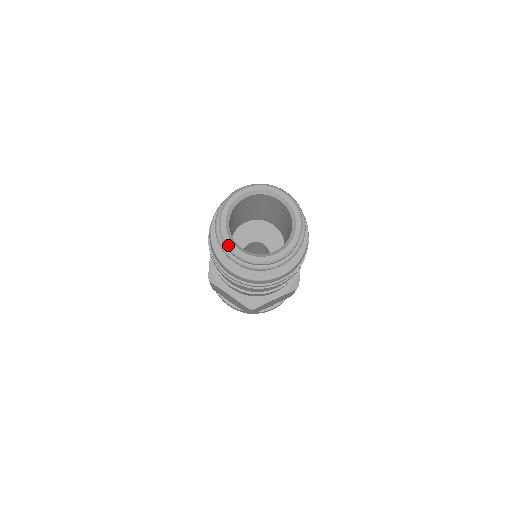
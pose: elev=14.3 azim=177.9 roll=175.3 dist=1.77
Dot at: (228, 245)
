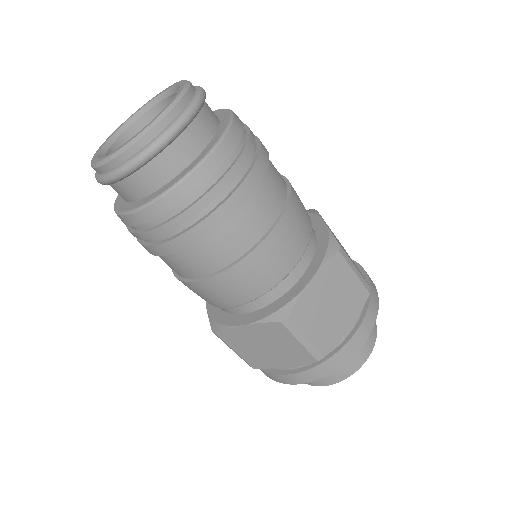
Dot at: (98, 162)
